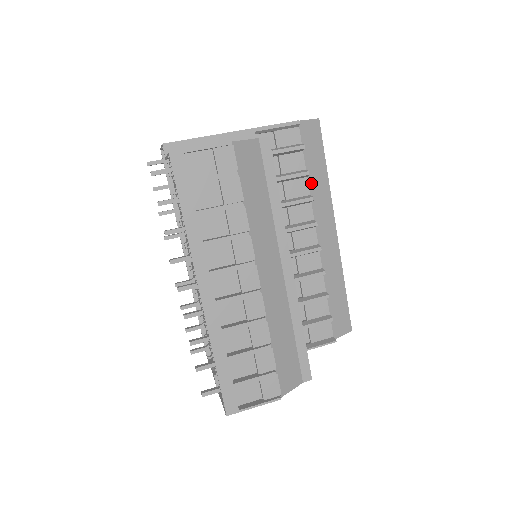
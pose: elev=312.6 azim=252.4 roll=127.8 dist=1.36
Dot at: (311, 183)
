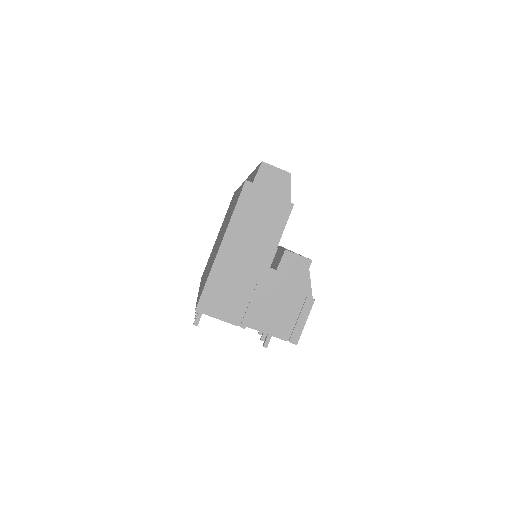
Dot at: occluded
